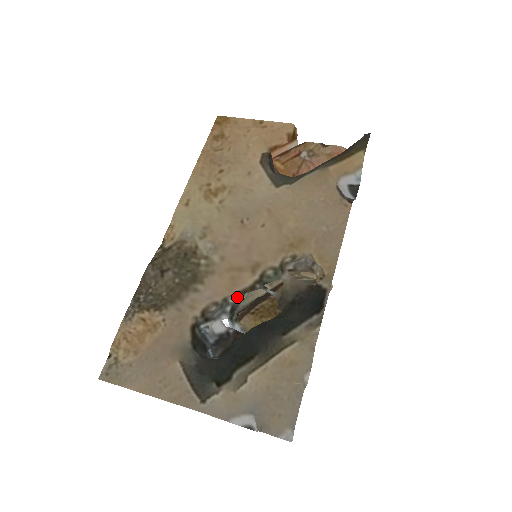
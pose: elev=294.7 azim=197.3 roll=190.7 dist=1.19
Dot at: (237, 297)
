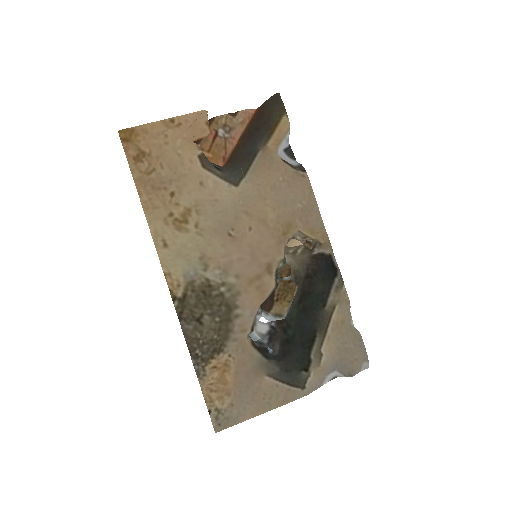
Dot at: occluded
